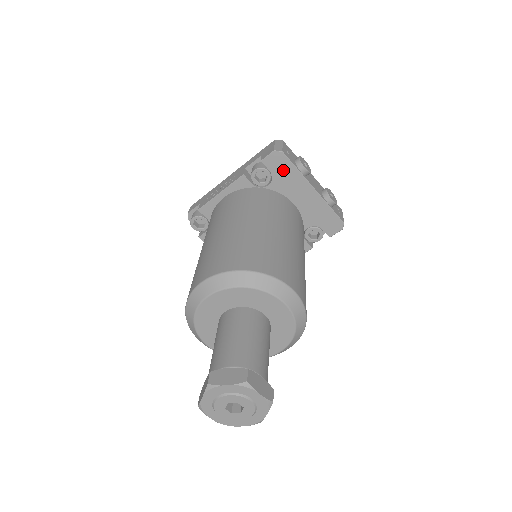
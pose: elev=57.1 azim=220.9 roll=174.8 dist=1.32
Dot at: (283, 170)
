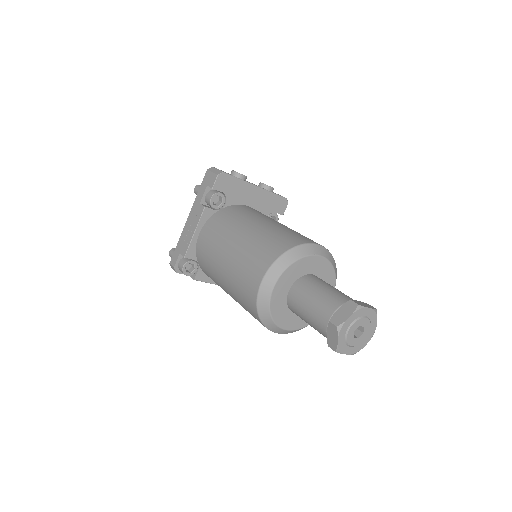
Dot at: (230, 186)
